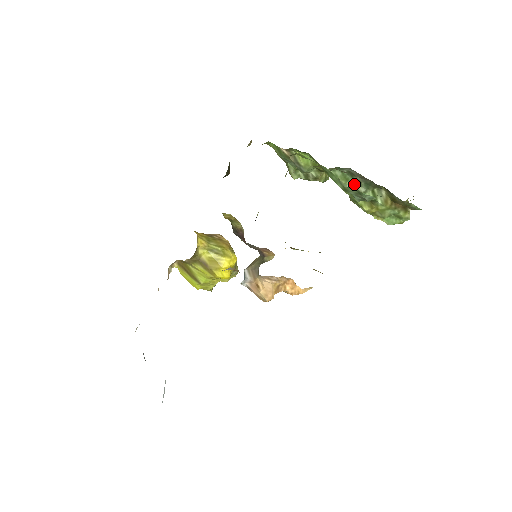
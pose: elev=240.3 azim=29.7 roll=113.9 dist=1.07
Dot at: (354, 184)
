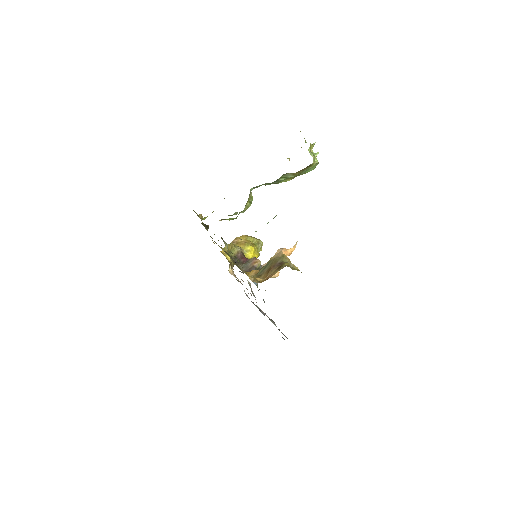
Dot at: (269, 183)
